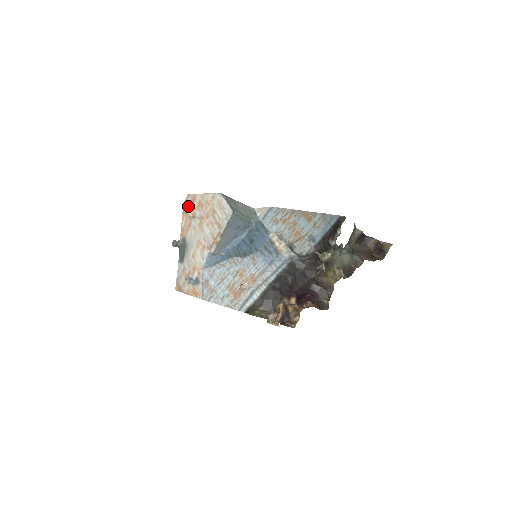
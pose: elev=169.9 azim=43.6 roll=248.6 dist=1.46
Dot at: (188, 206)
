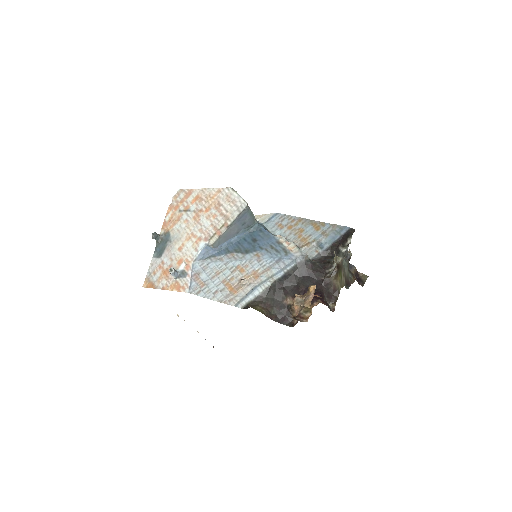
Dot at: (179, 200)
